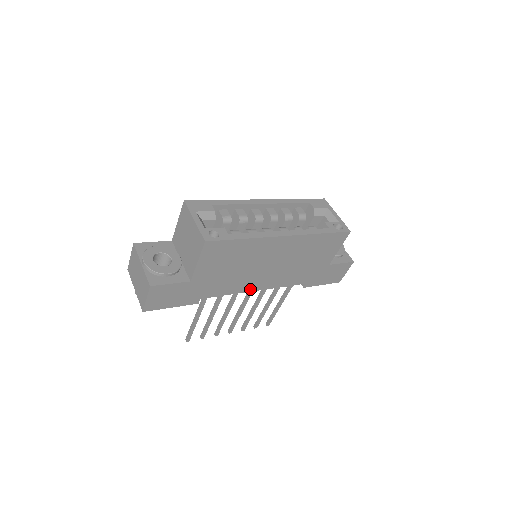
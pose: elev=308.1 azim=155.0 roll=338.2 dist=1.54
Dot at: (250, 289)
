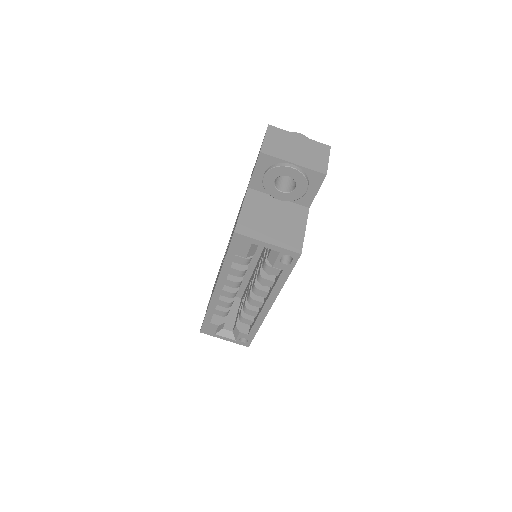
Dot at: occluded
